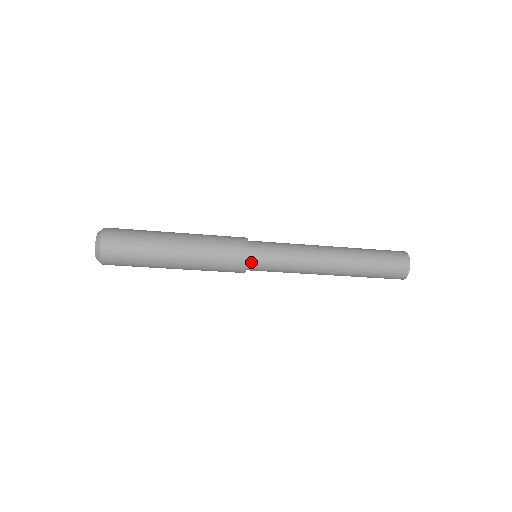
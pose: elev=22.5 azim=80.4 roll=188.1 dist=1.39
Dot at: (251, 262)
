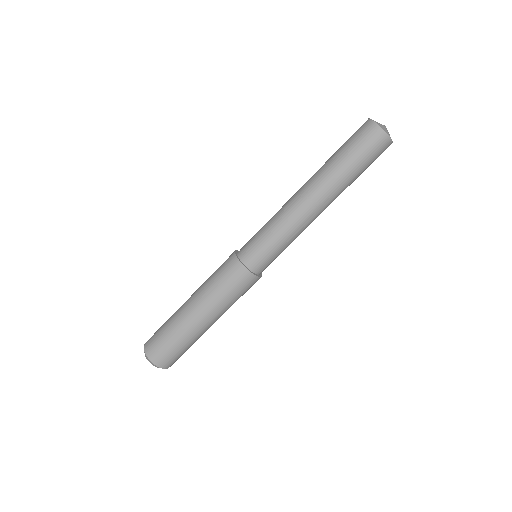
Dot at: (242, 255)
